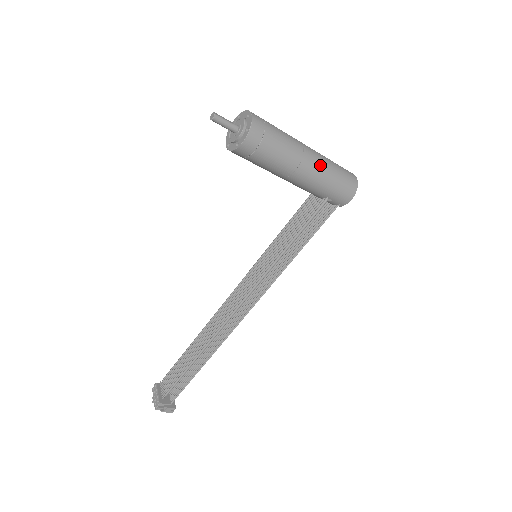
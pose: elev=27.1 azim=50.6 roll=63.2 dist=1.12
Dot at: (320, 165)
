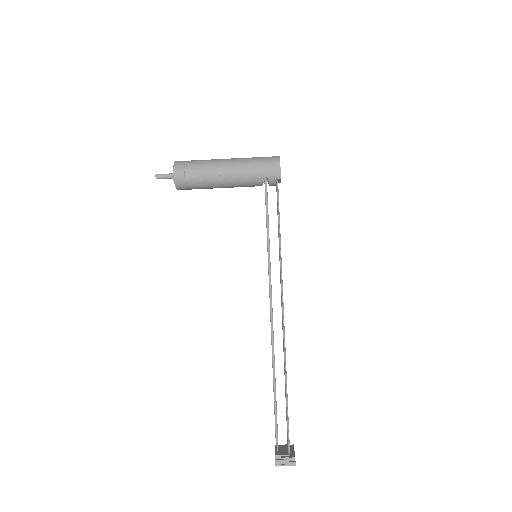
Dot at: (238, 161)
